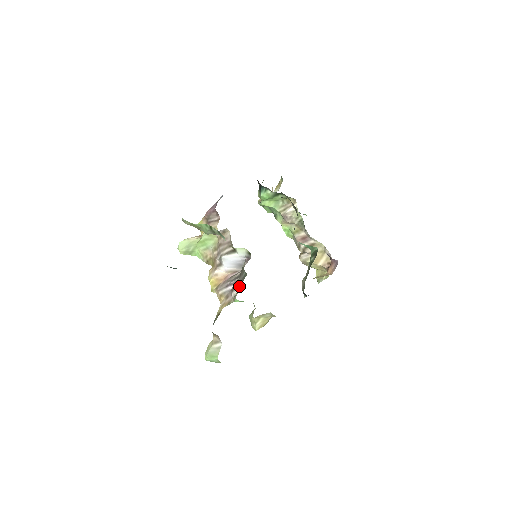
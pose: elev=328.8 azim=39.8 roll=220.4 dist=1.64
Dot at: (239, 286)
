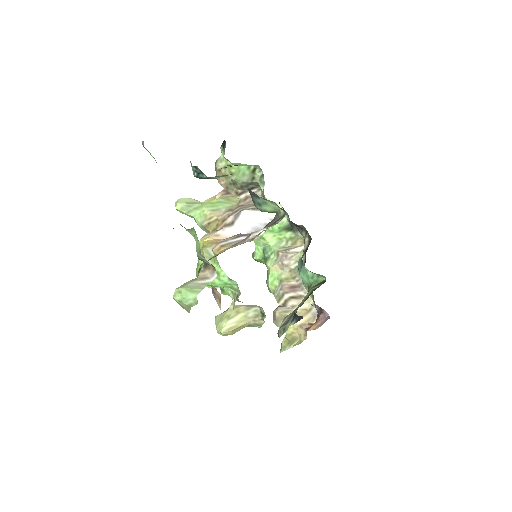
Dot at: (268, 226)
